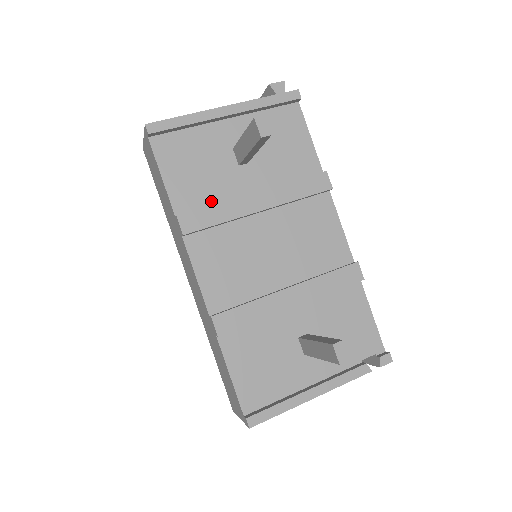
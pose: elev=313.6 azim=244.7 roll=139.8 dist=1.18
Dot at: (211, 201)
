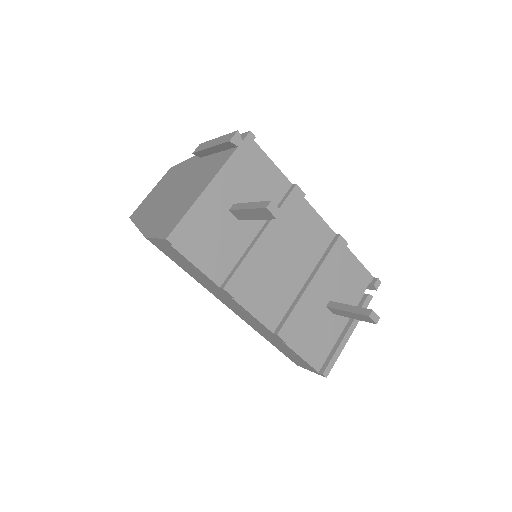
Dot at: (235, 259)
